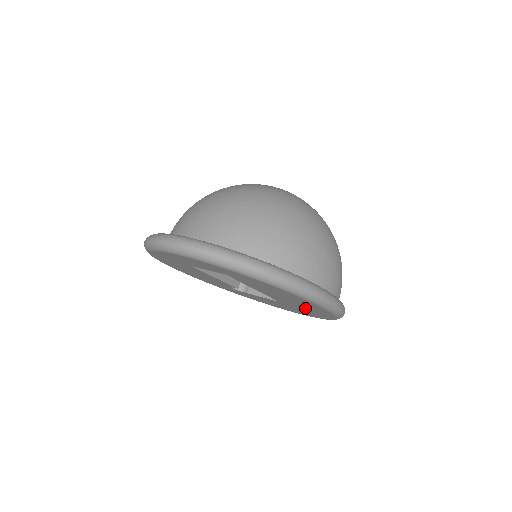
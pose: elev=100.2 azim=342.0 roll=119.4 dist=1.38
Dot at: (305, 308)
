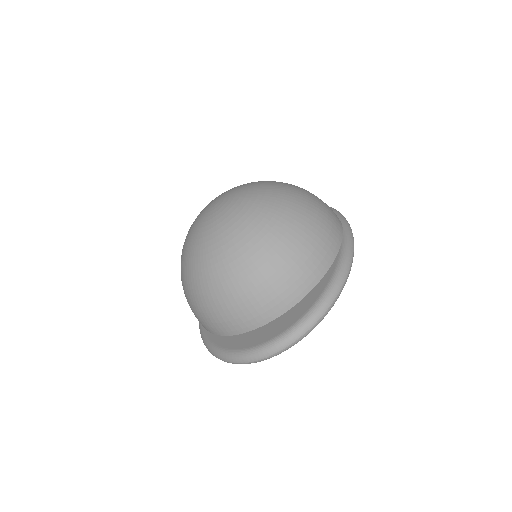
Dot at: occluded
